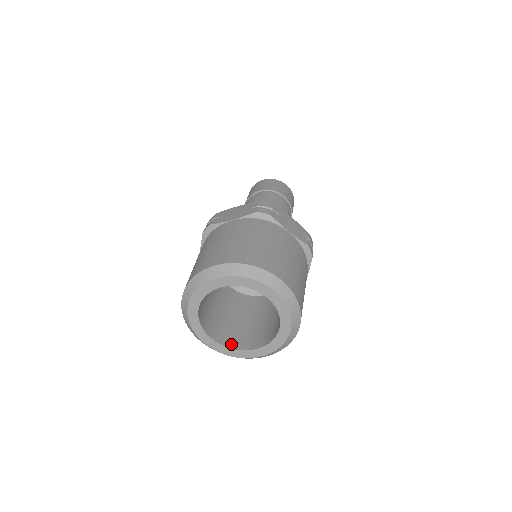
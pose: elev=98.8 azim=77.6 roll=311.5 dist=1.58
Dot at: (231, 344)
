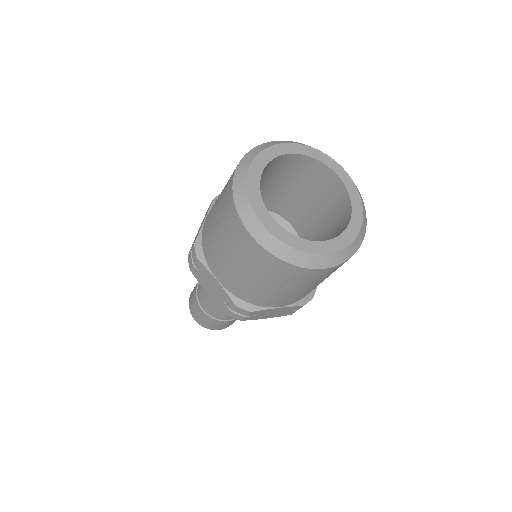
Dot at: occluded
